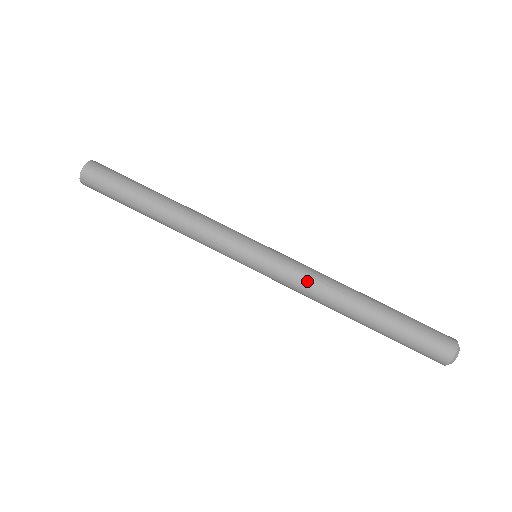
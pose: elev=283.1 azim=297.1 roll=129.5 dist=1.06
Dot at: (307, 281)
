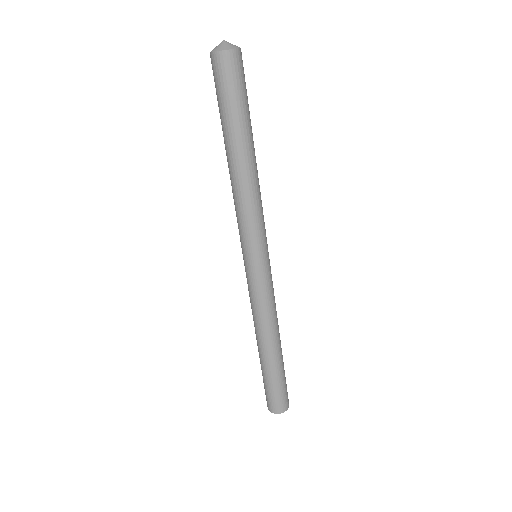
Dot at: (259, 308)
